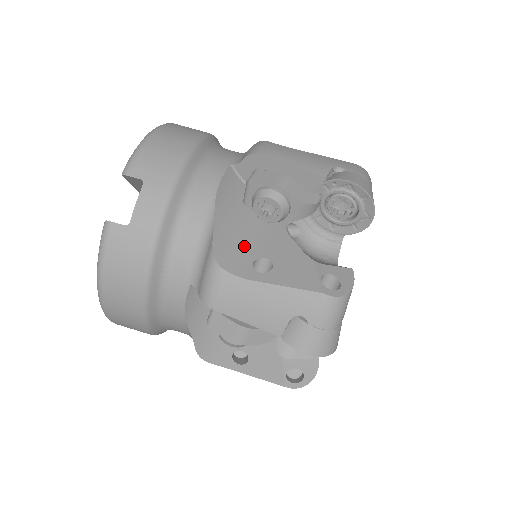
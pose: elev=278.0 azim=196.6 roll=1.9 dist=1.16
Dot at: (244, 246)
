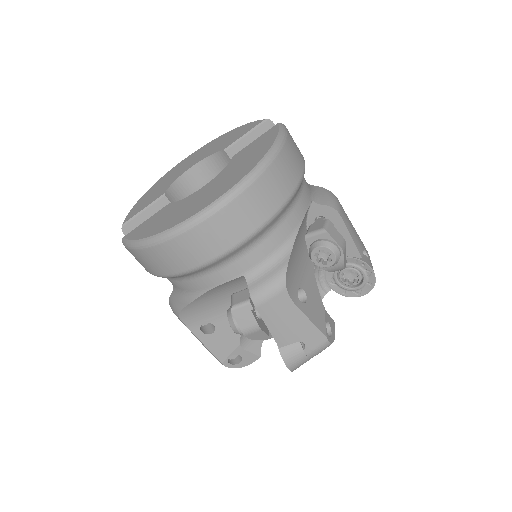
Dot at: occluded
